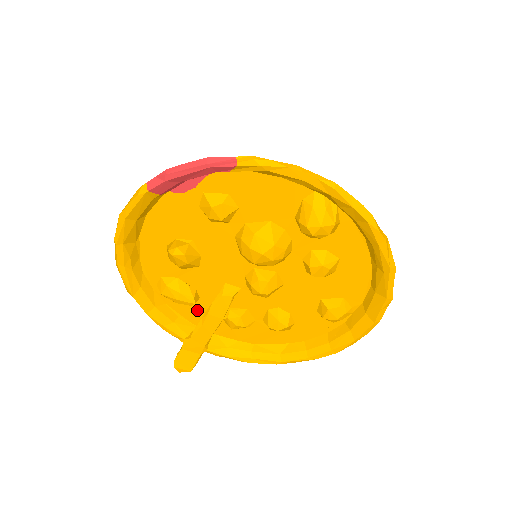
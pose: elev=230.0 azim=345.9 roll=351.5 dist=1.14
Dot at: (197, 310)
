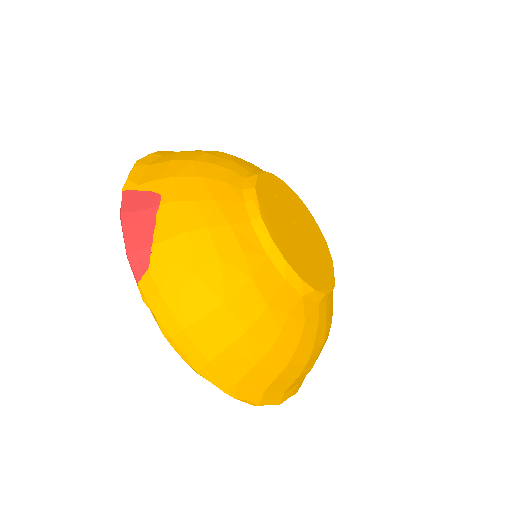
Dot at: occluded
